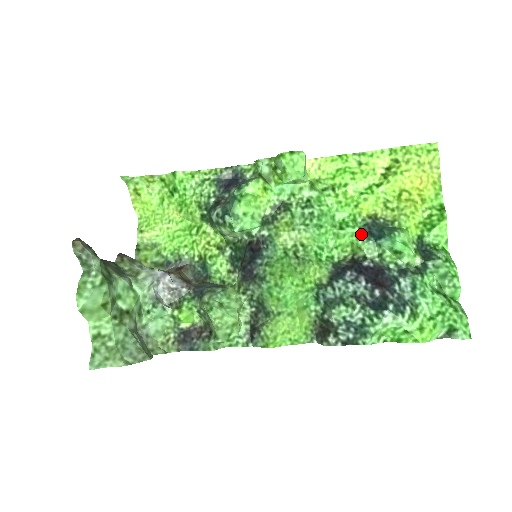
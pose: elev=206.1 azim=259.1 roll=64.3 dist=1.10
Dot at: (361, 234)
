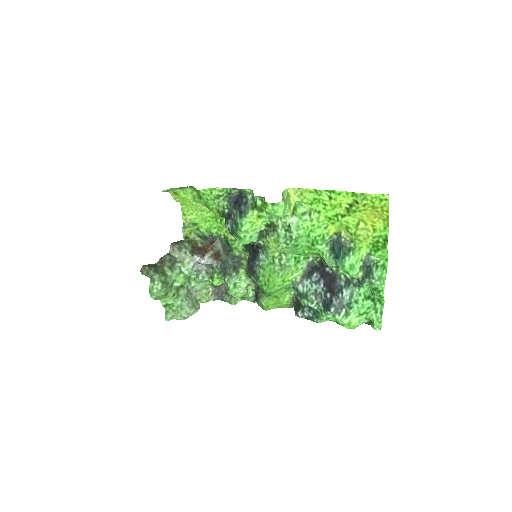
Dot at: (327, 249)
